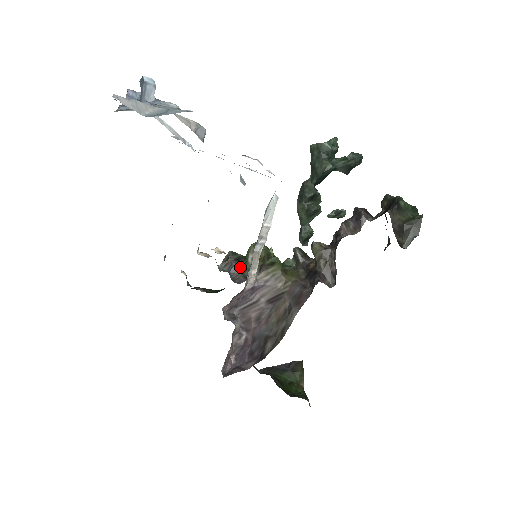
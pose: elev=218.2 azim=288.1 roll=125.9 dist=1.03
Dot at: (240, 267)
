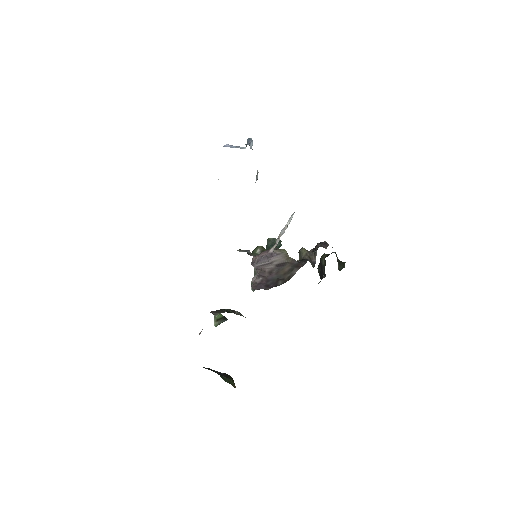
Dot at: occluded
